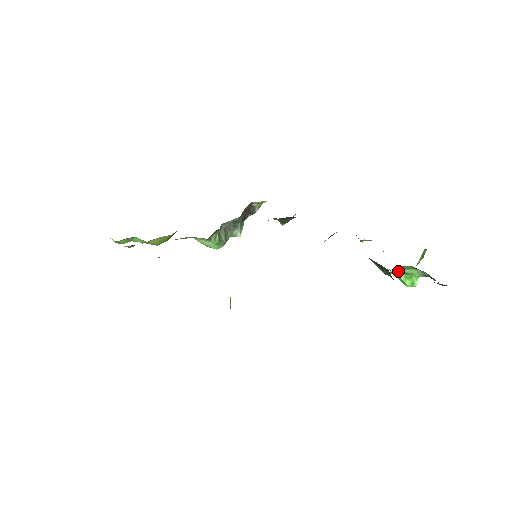
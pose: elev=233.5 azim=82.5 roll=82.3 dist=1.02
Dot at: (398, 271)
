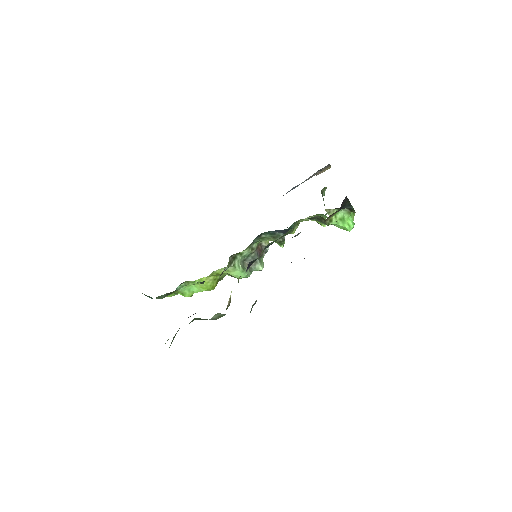
Dot at: (334, 220)
